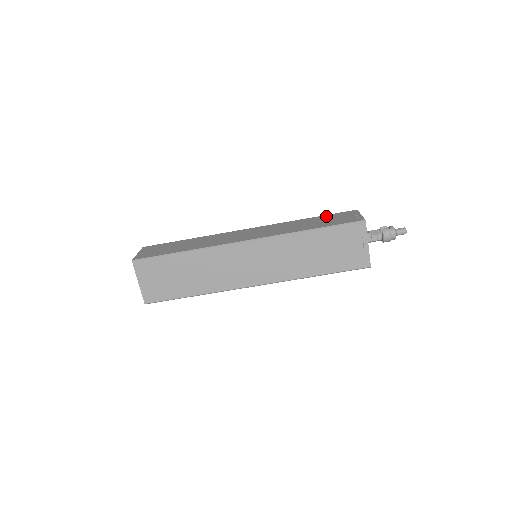
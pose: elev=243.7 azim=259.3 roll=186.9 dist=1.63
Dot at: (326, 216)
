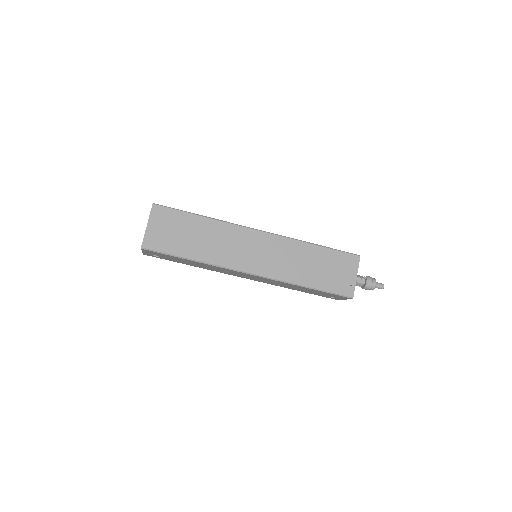
Dot at: occluded
